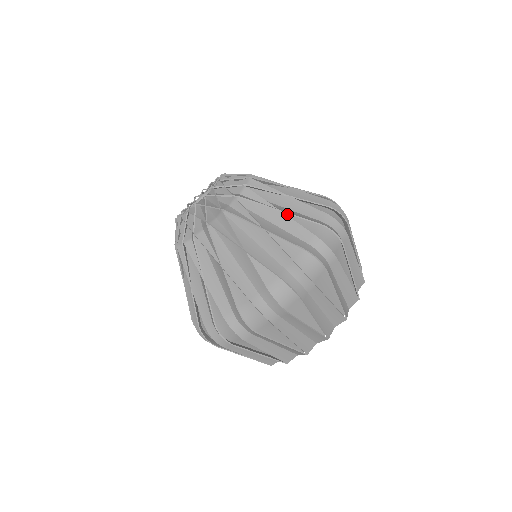
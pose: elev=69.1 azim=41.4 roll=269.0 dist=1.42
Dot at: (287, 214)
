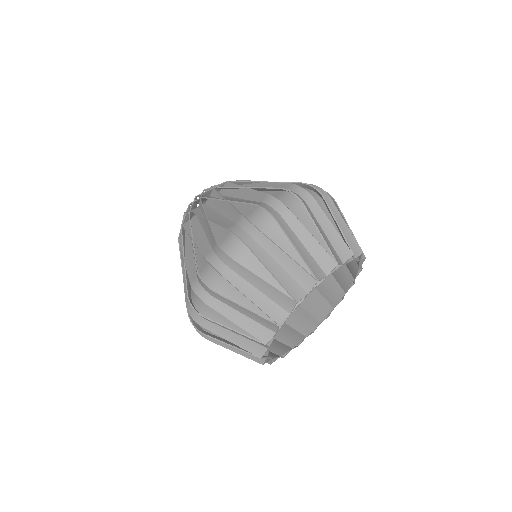
Dot at: occluded
